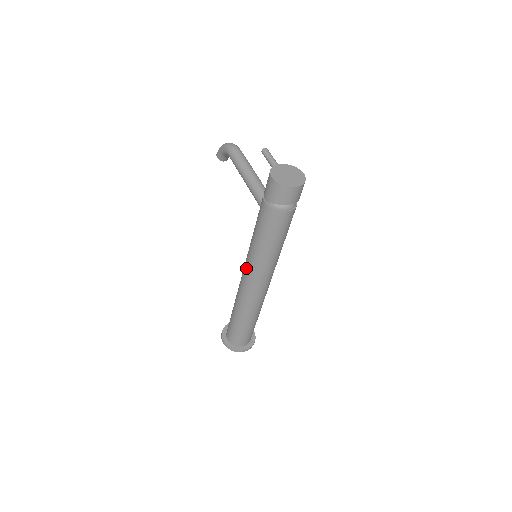
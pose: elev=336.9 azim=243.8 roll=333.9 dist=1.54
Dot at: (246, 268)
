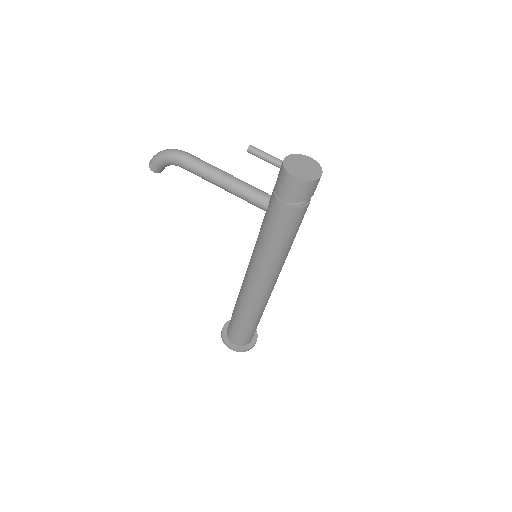
Dot at: (259, 274)
